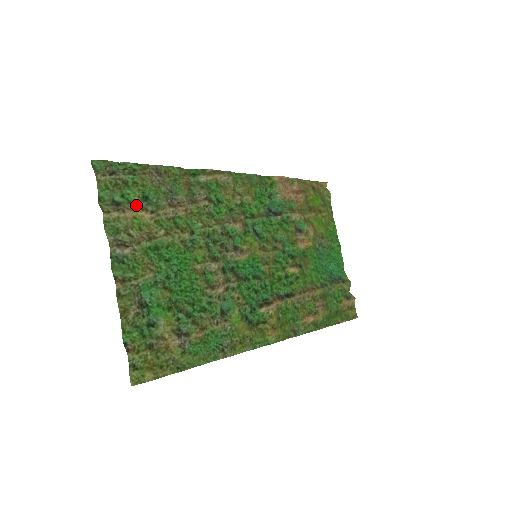
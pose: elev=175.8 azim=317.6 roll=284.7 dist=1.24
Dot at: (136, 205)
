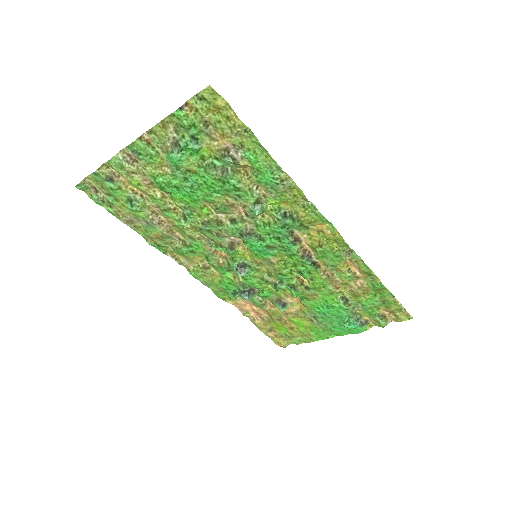
Dot at: (126, 189)
